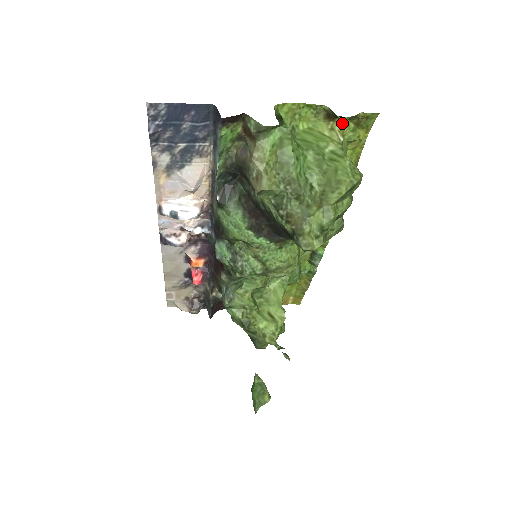
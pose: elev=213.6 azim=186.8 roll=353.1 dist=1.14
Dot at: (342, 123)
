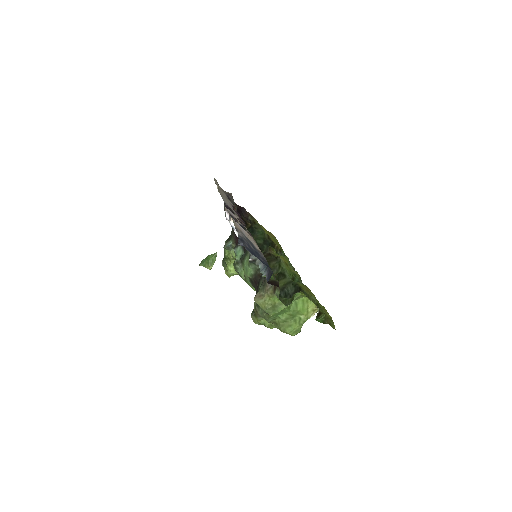
Dot at: (322, 312)
